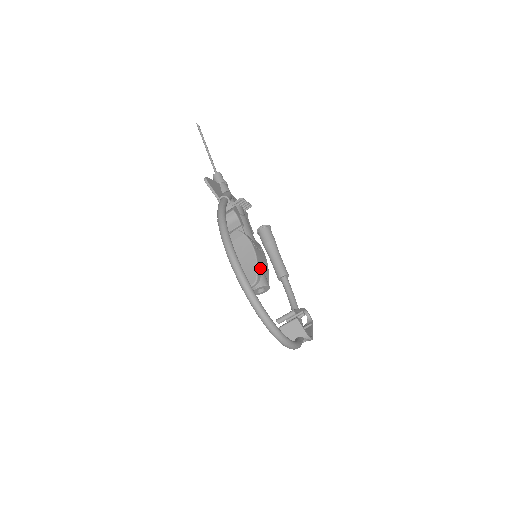
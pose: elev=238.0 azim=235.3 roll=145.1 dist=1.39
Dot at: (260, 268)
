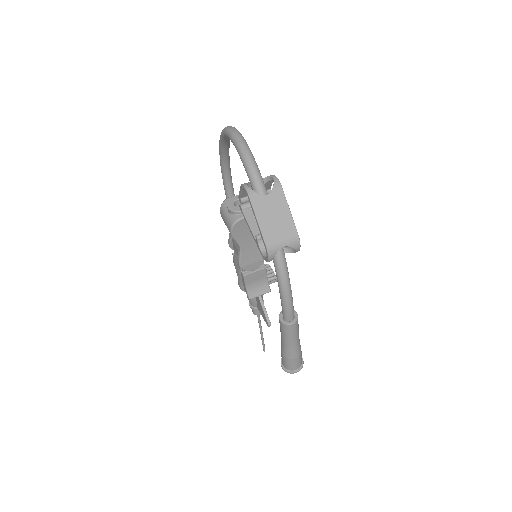
Dot at: occluded
